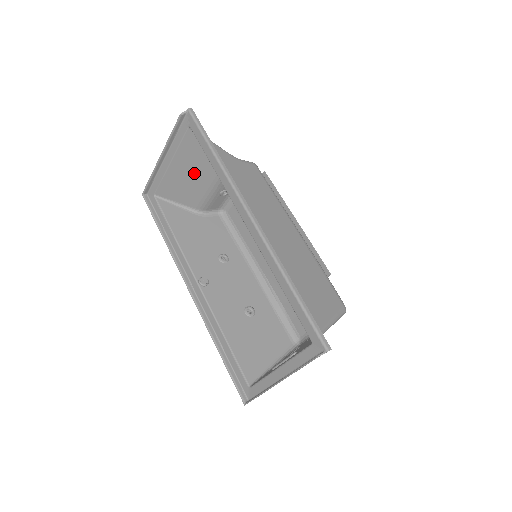
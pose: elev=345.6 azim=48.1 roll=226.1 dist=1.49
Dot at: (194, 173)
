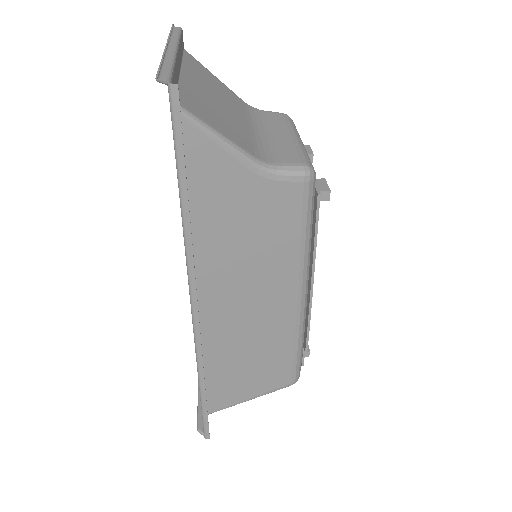
Dot at: (219, 104)
